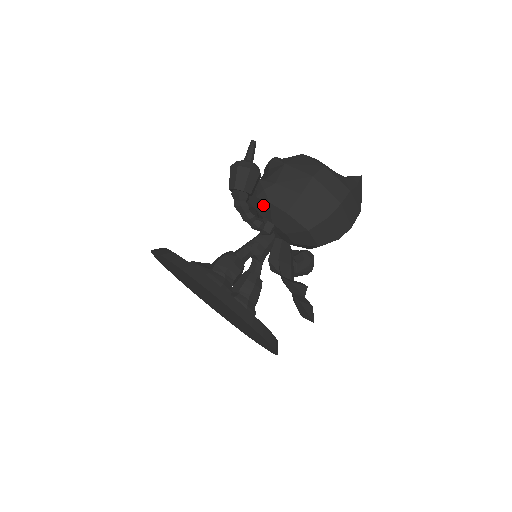
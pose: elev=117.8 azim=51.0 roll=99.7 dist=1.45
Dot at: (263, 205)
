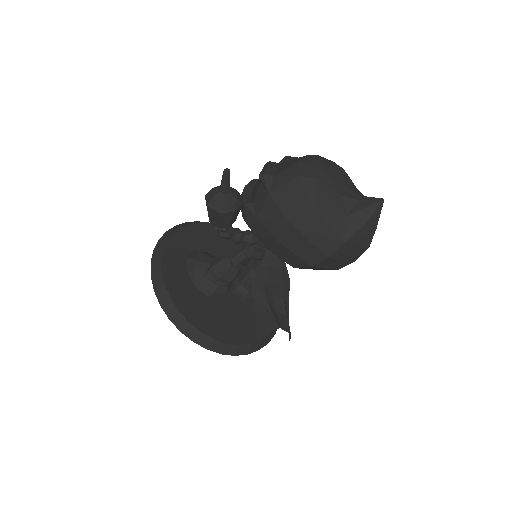
Dot at: occluded
